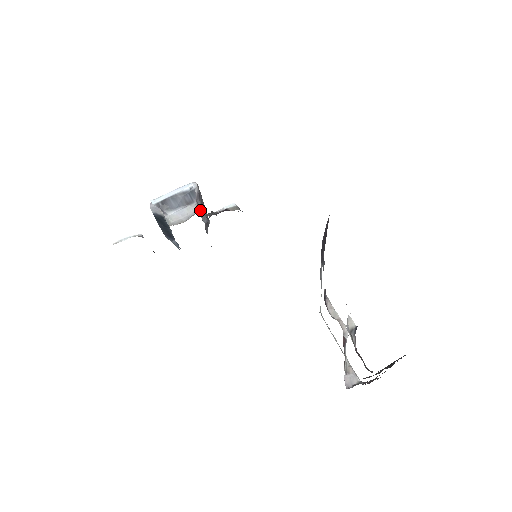
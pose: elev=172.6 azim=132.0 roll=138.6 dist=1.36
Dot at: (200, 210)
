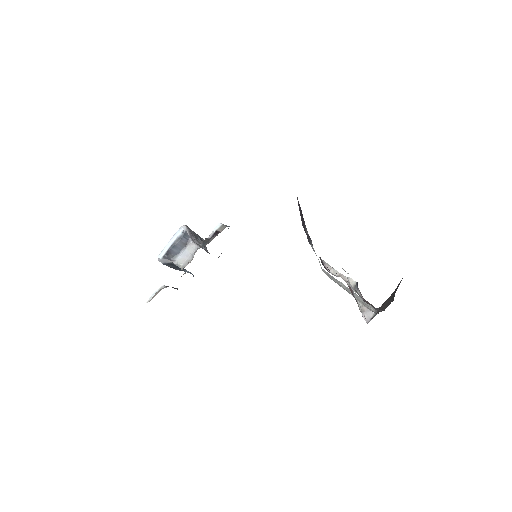
Dot at: (197, 244)
